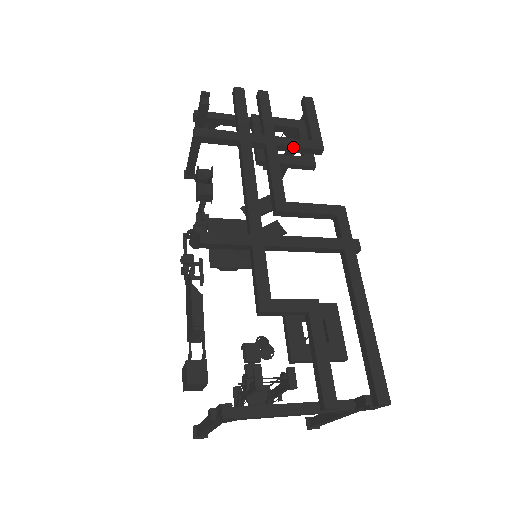
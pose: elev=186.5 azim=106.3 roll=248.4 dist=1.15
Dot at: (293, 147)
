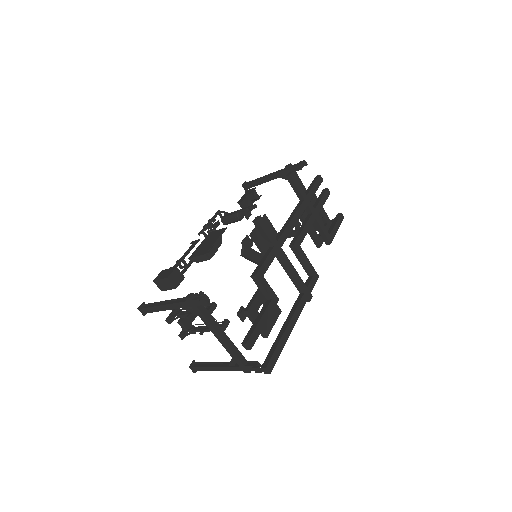
Dot at: (320, 228)
